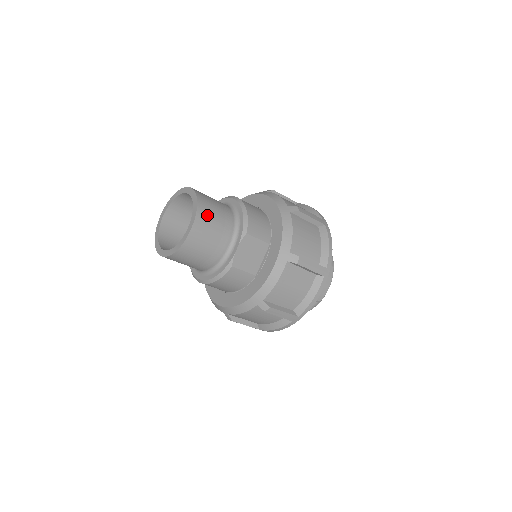
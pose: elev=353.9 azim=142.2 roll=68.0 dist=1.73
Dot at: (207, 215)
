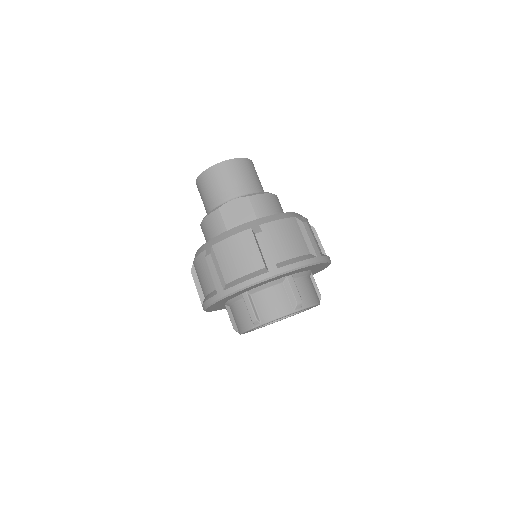
Dot at: (238, 168)
